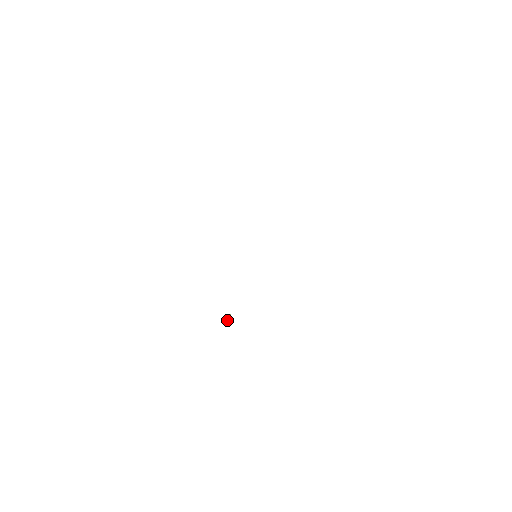
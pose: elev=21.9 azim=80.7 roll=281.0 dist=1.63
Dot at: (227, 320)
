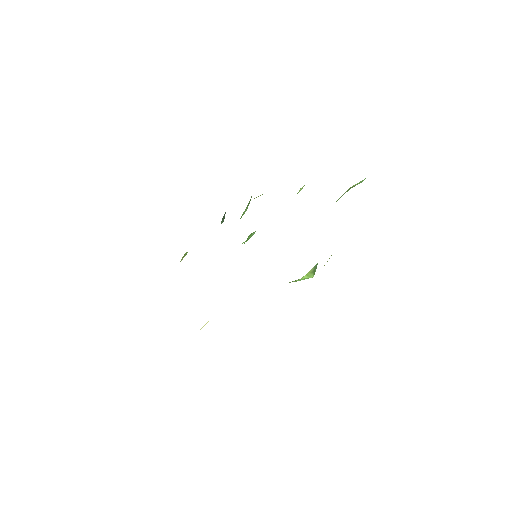
Dot at: occluded
